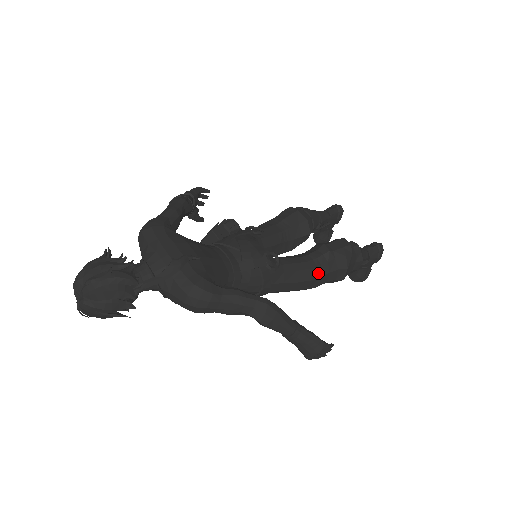
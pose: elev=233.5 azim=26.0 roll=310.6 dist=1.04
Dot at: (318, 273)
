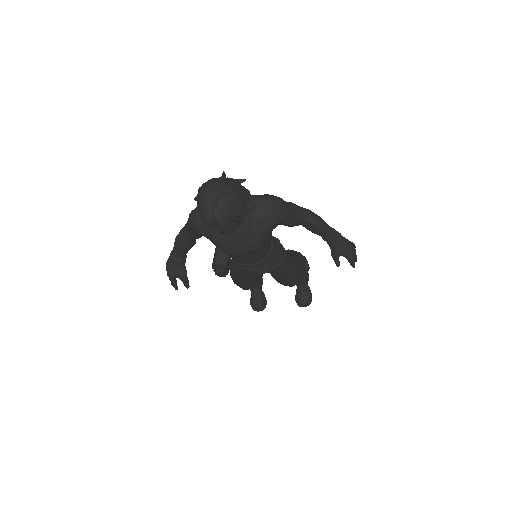
Dot at: (296, 258)
